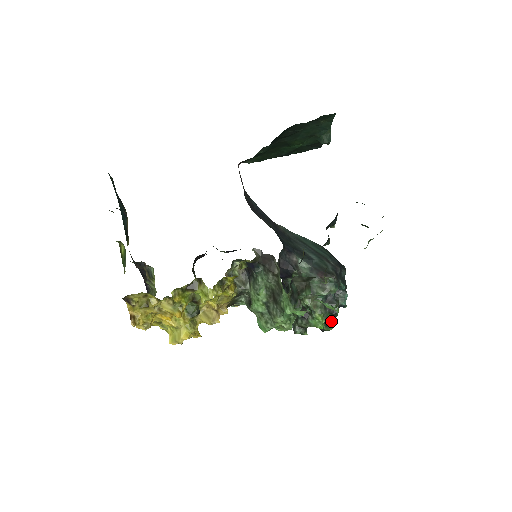
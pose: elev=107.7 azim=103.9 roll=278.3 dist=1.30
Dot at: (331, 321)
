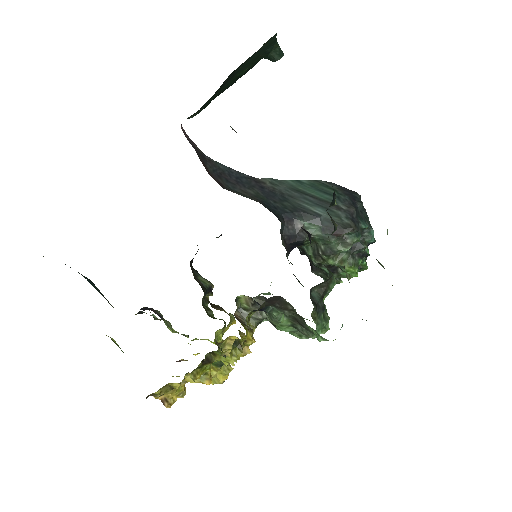
Dot at: (364, 264)
